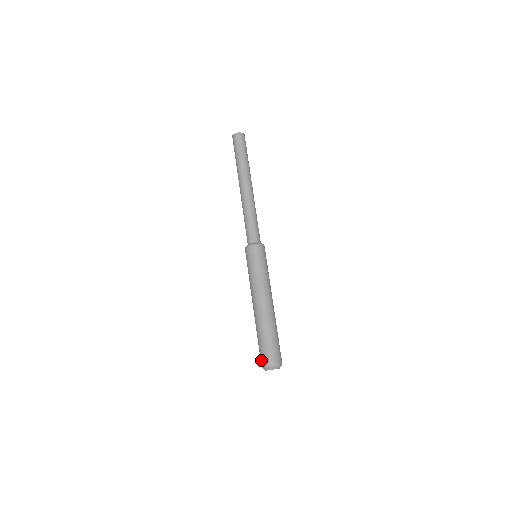
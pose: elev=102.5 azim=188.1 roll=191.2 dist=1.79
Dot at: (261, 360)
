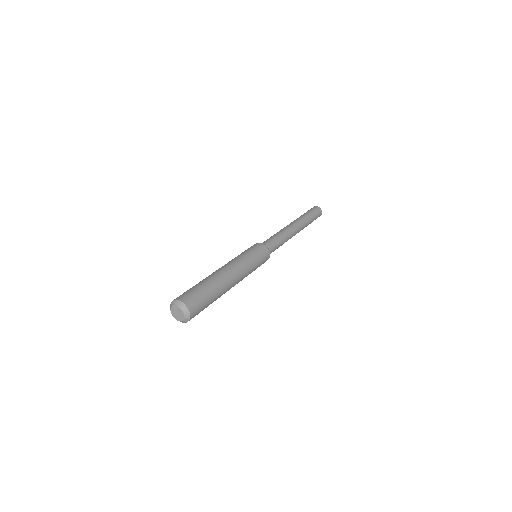
Dot at: occluded
